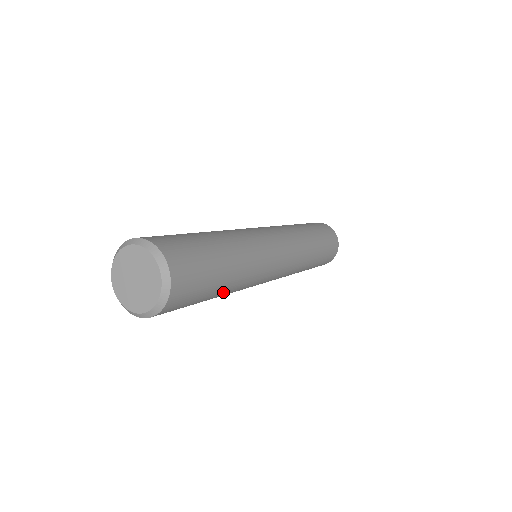
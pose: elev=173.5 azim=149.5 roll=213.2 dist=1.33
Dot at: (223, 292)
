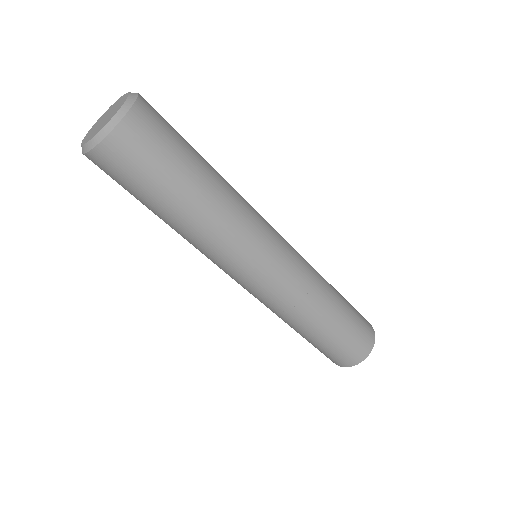
Dot at: (186, 212)
